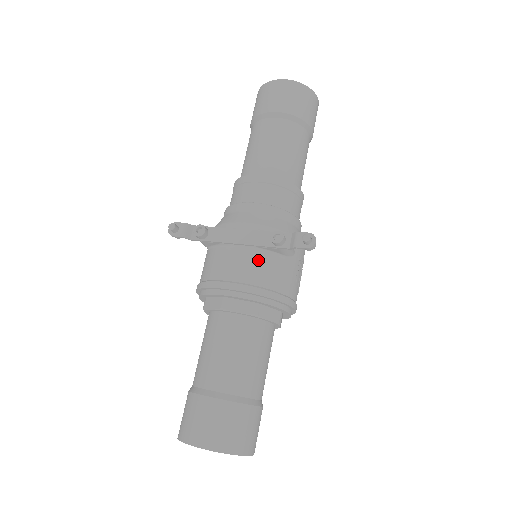
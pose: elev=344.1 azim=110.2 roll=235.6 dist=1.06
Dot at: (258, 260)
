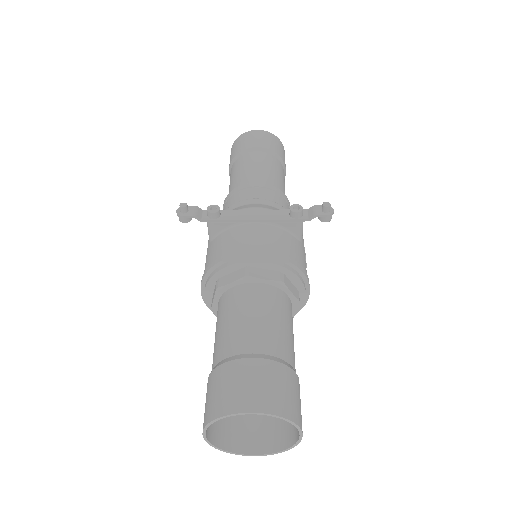
Dot at: (277, 234)
